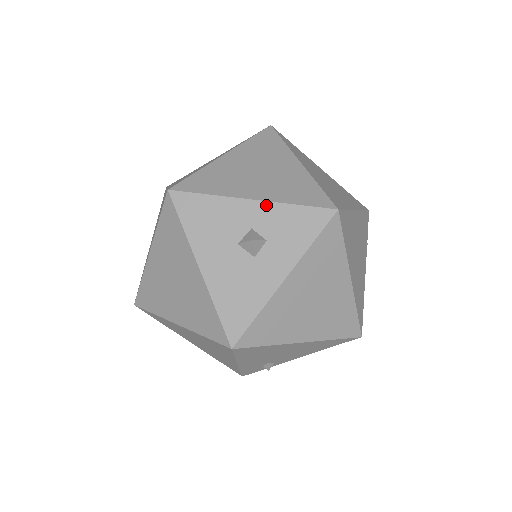
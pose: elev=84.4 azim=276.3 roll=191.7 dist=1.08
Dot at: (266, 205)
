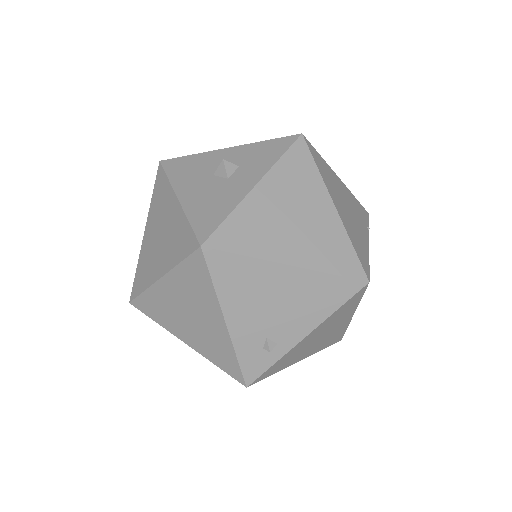
Dot at: (239, 147)
